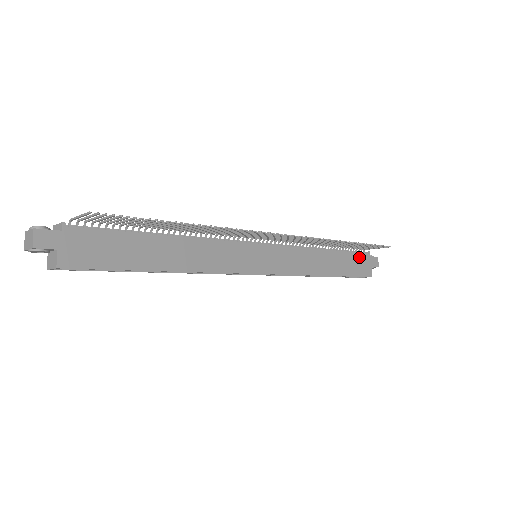
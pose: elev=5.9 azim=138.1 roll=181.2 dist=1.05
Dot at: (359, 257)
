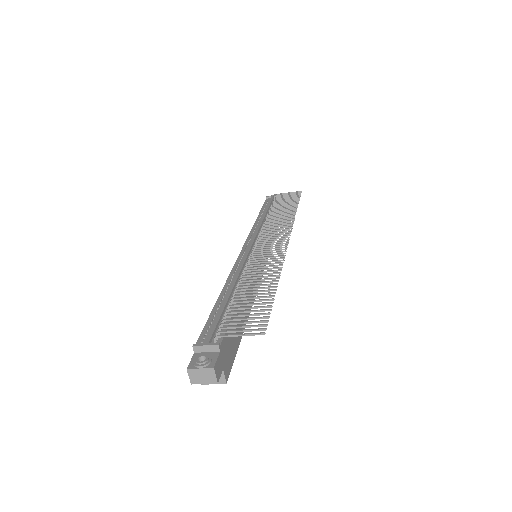
Dot at: occluded
